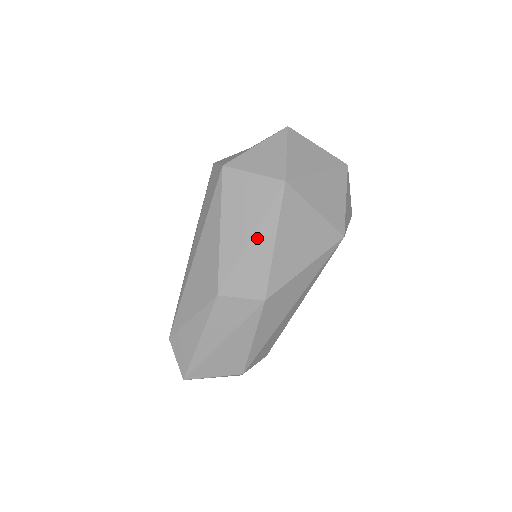
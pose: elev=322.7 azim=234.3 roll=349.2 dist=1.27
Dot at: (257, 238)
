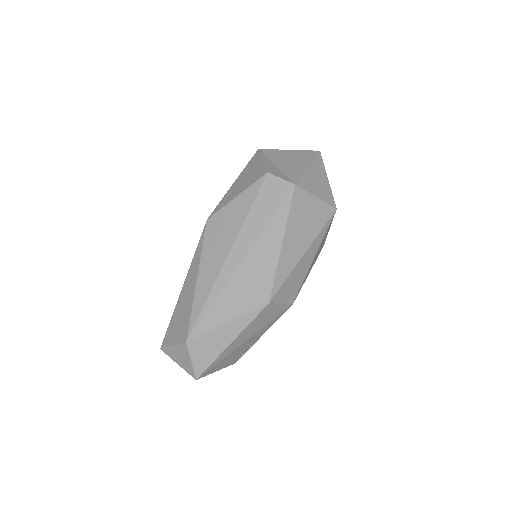
Dot at: (307, 254)
